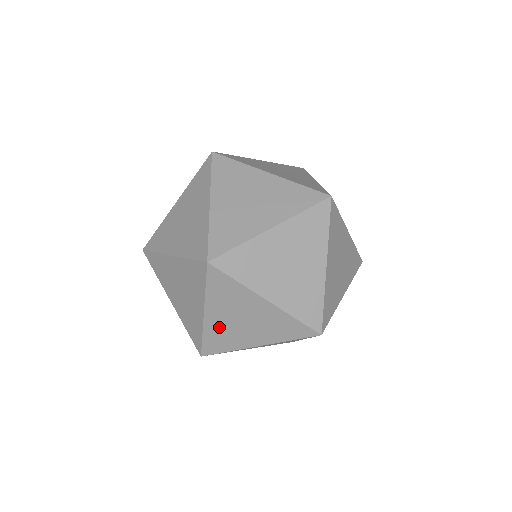
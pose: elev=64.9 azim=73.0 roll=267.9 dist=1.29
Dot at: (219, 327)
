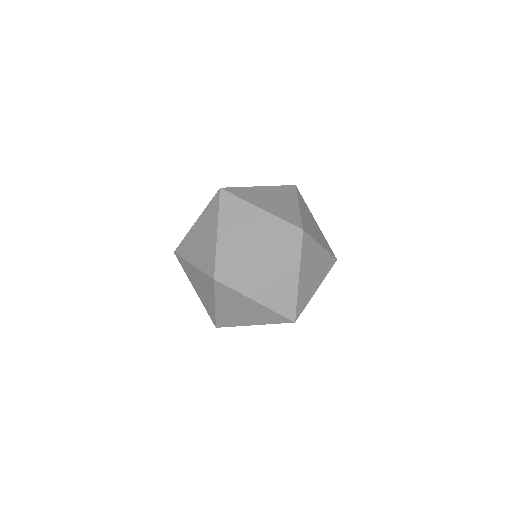
Dot at: (193, 236)
